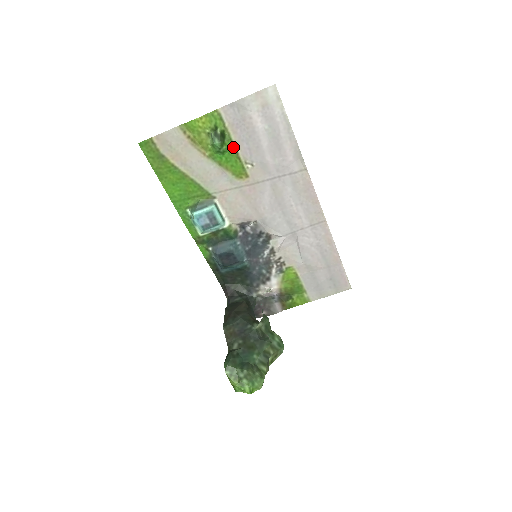
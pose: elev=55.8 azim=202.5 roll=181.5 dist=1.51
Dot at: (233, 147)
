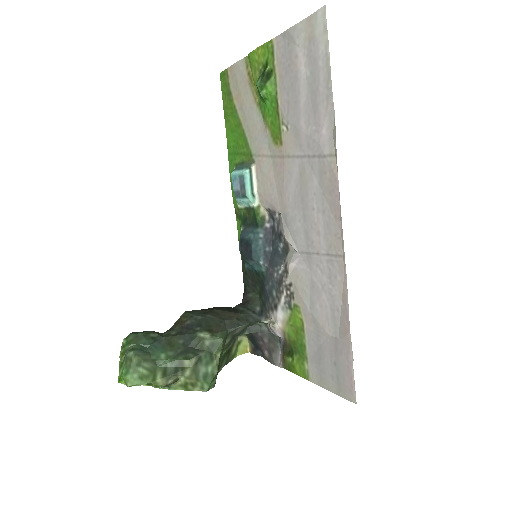
Dot at: (276, 96)
